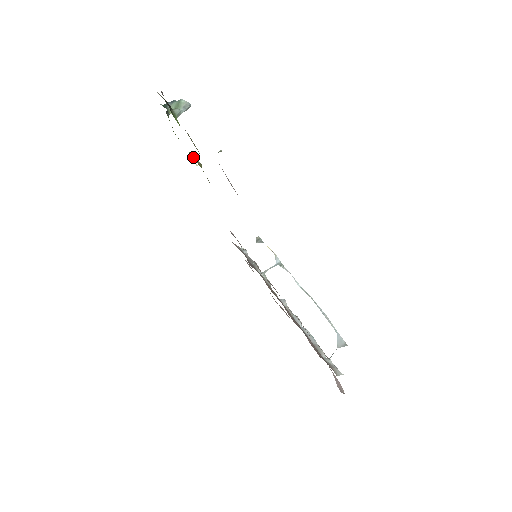
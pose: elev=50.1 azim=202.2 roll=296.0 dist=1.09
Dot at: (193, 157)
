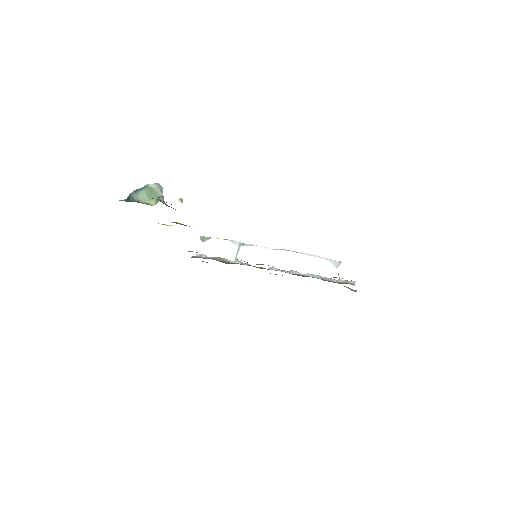
Dot at: (176, 223)
